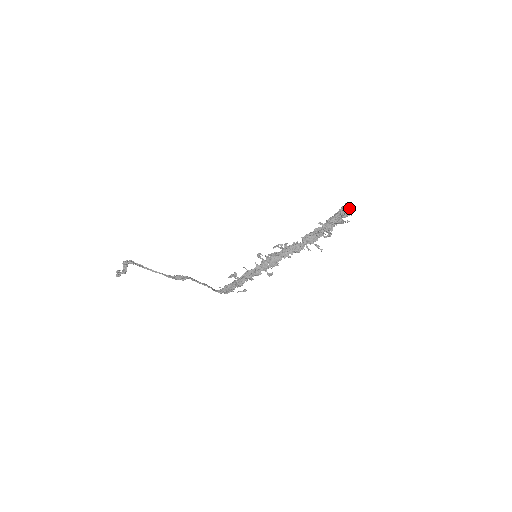
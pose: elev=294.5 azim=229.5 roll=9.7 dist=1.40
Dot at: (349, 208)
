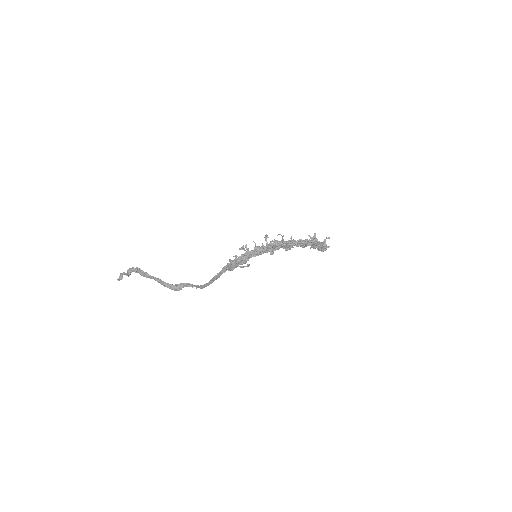
Dot at: occluded
